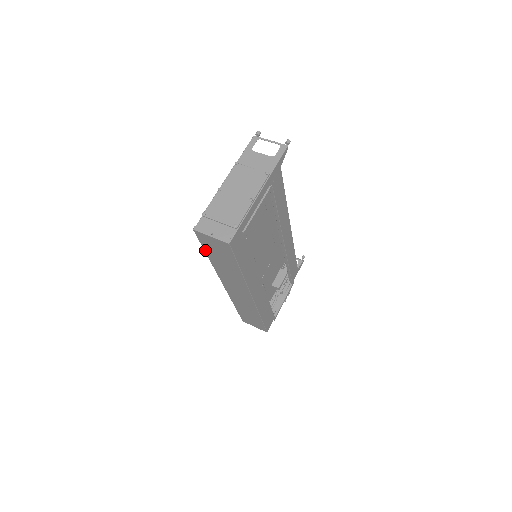
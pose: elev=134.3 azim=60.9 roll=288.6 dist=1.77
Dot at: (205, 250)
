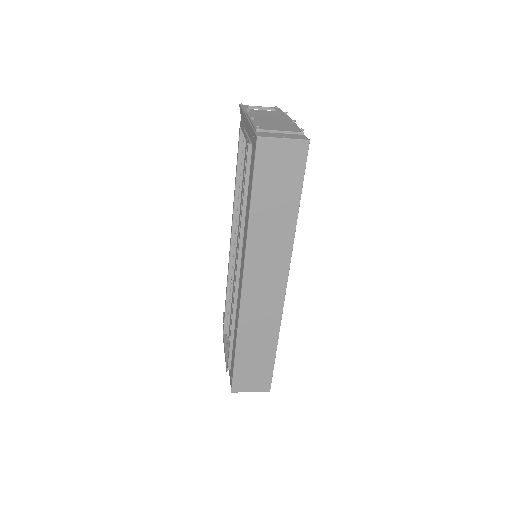
Dot at: (254, 188)
